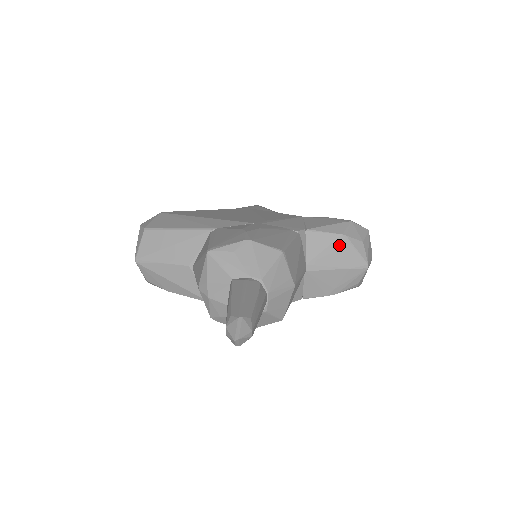
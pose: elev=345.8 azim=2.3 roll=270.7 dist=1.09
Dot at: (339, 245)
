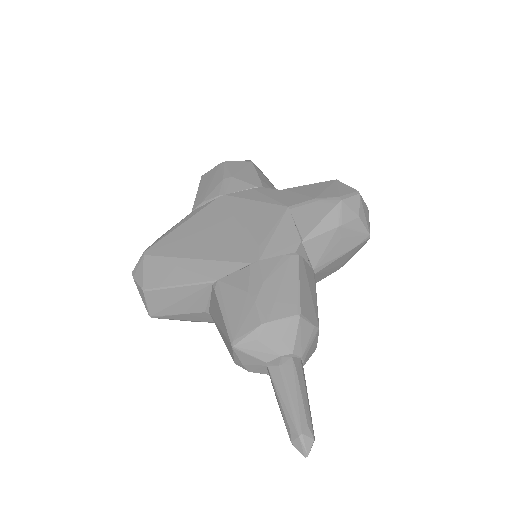
Dot at: (338, 237)
